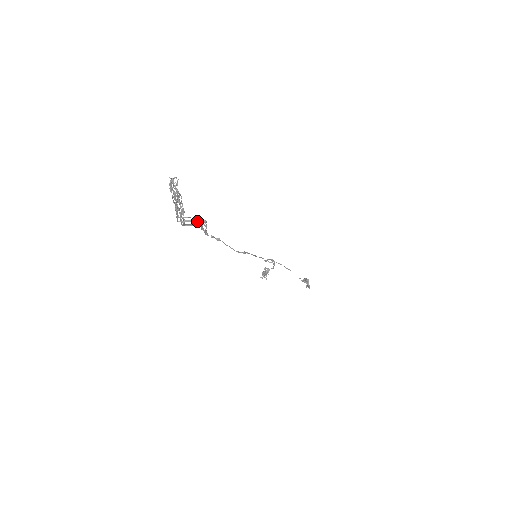
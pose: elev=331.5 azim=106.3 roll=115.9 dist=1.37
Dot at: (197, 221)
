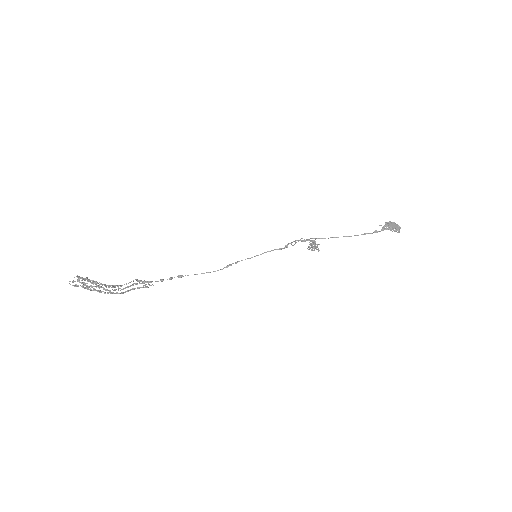
Dot at: (131, 285)
